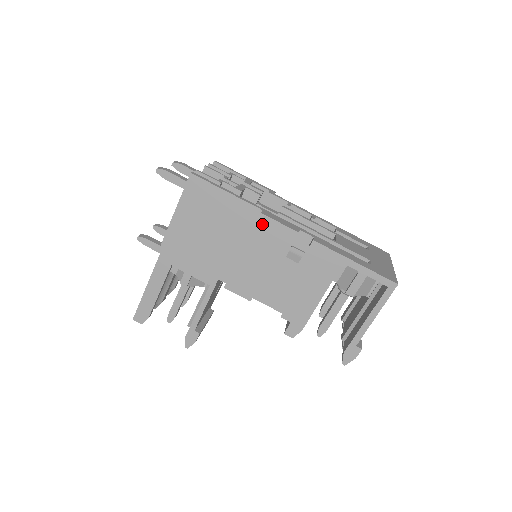
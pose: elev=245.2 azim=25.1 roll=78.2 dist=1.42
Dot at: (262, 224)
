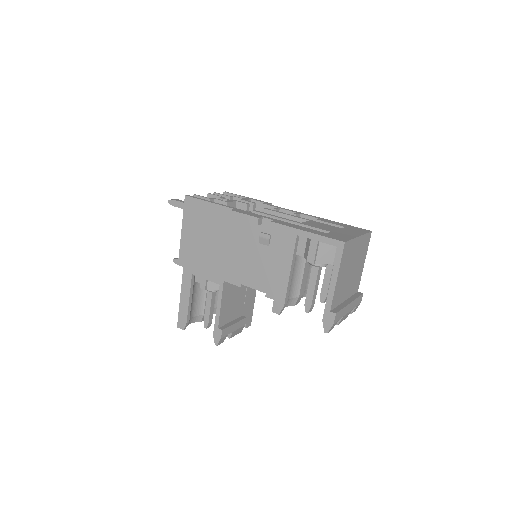
Dot at: (233, 219)
